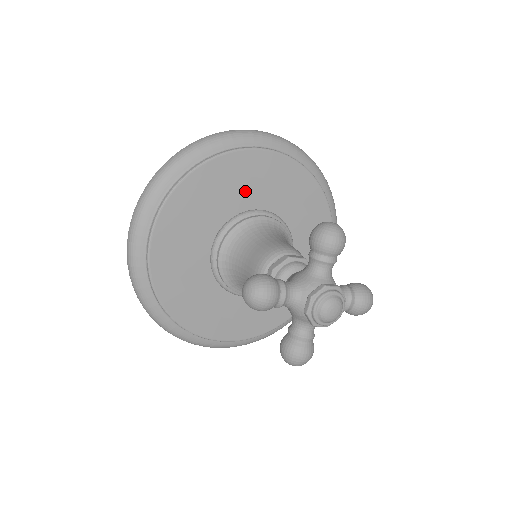
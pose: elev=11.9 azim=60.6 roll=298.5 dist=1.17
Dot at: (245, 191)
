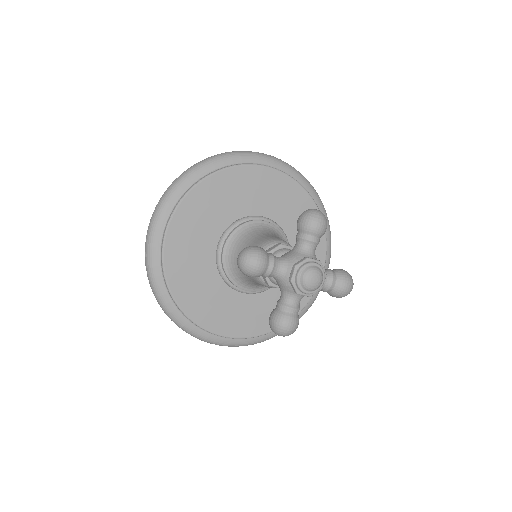
Dot at: (249, 200)
